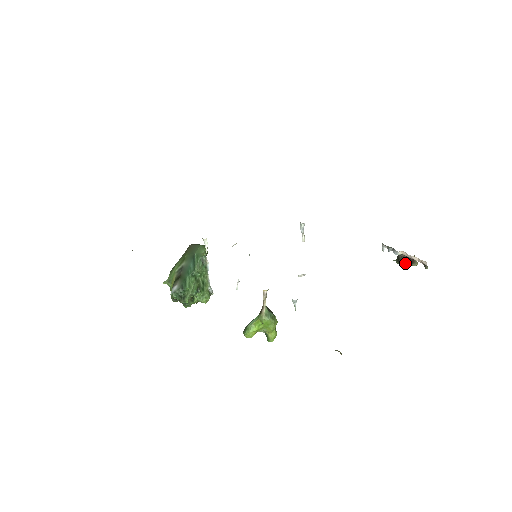
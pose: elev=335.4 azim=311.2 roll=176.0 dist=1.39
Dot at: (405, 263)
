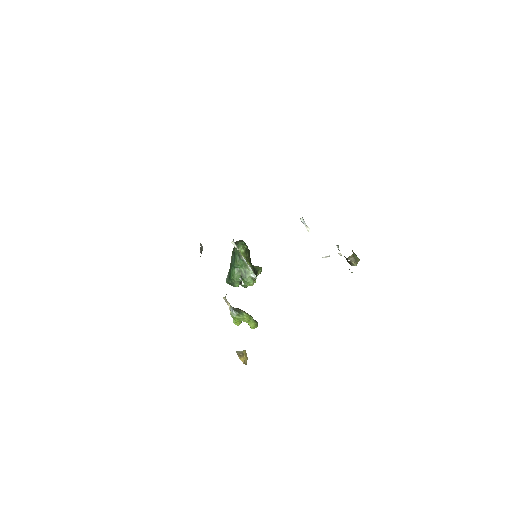
Dot at: occluded
